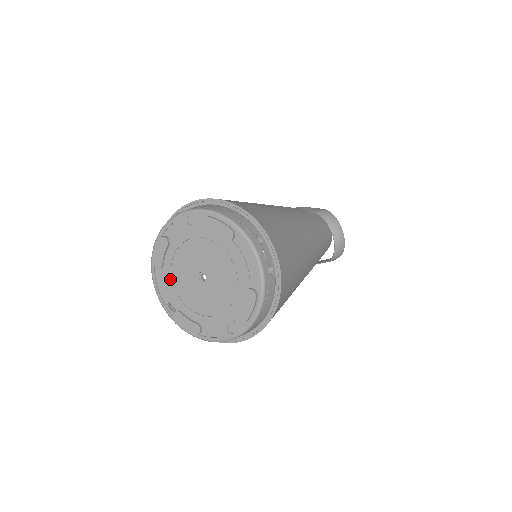
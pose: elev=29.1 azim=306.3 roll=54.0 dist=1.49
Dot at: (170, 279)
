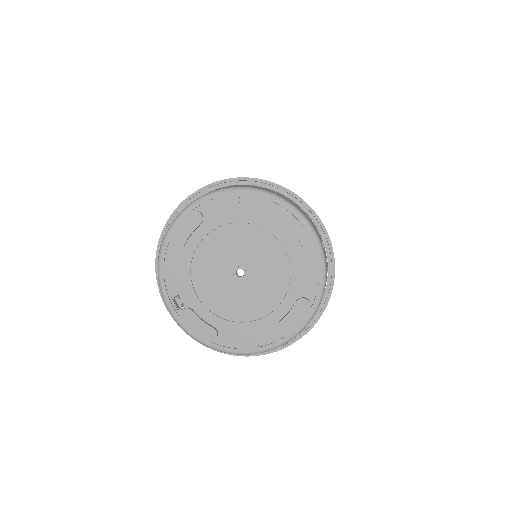
Dot at: (188, 266)
